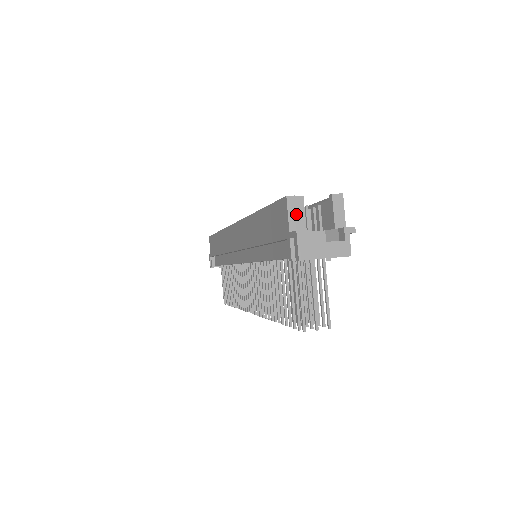
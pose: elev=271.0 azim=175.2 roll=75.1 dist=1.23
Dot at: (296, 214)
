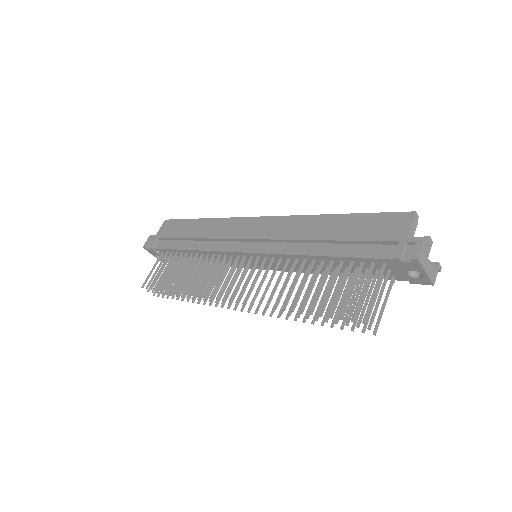
Dot at: (414, 229)
